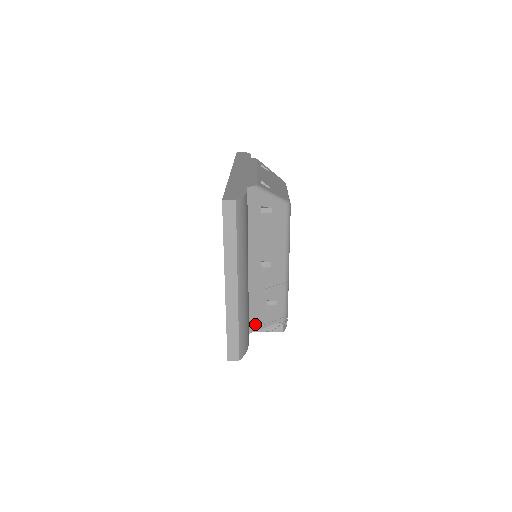
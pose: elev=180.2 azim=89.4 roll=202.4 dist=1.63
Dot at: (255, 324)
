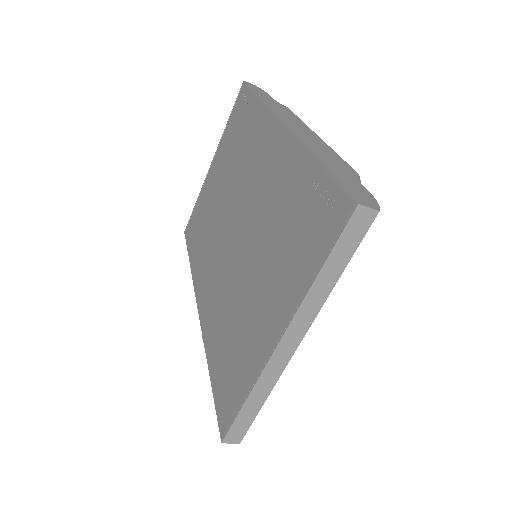
Dot at: occluded
